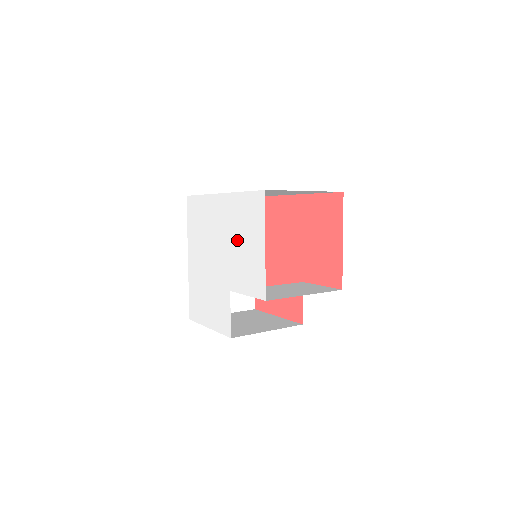
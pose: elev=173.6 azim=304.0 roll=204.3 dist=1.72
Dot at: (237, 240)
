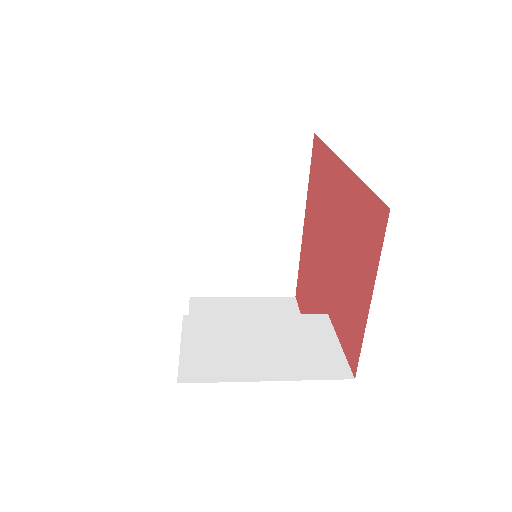
Dot at: occluded
